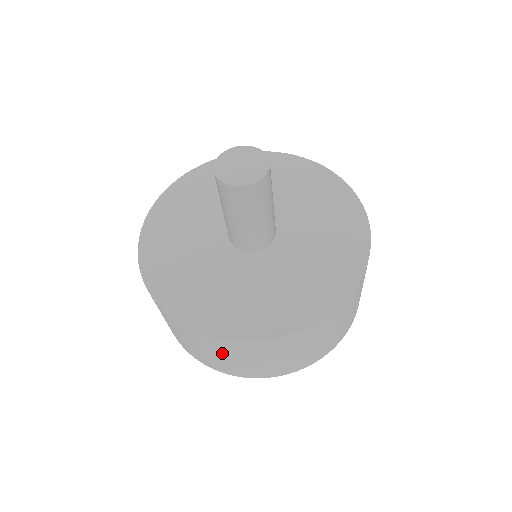
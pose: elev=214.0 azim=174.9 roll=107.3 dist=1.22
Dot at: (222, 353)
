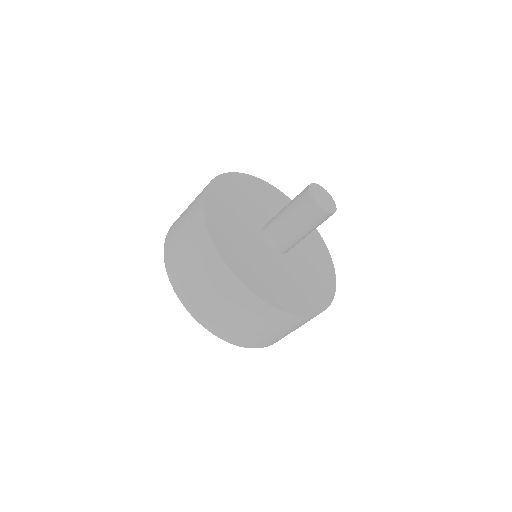
Dot at: (263, 324)
